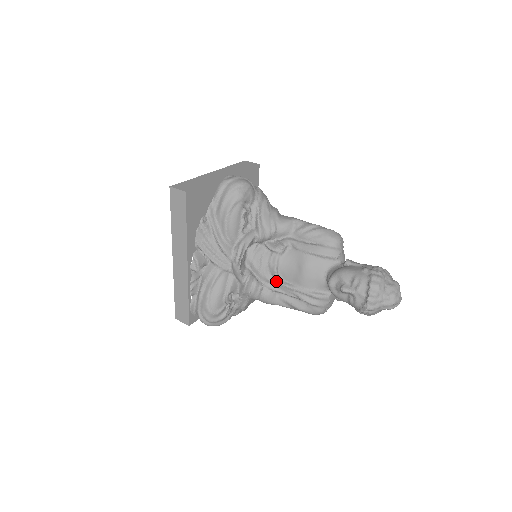
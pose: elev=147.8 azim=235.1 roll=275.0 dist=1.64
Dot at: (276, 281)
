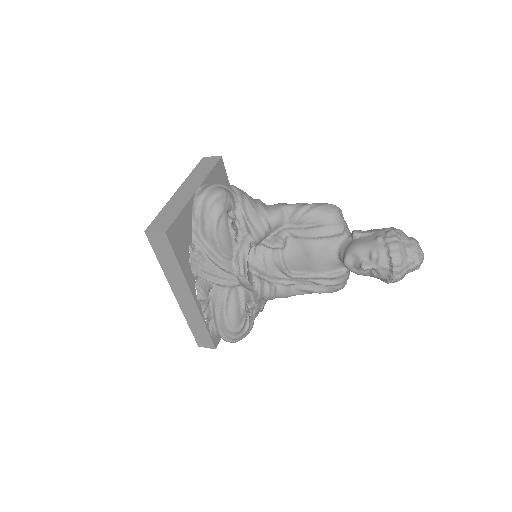
Dot at: (287, 276)
